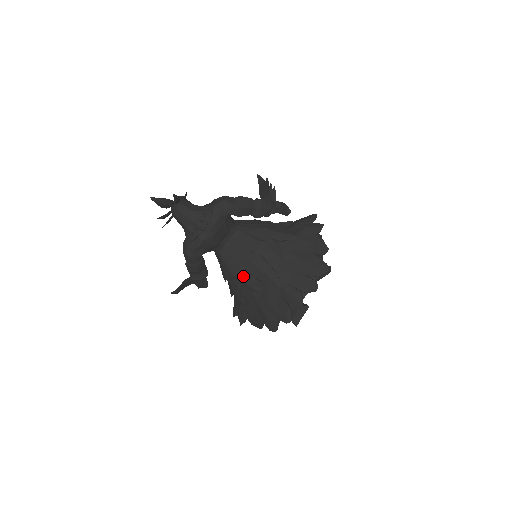
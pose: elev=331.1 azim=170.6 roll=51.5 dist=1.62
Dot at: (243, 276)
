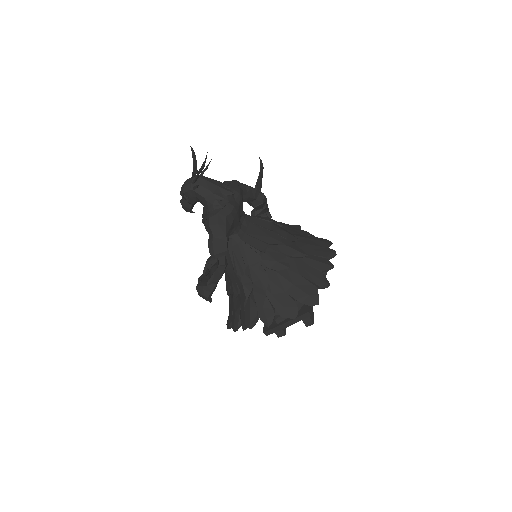
Dot at: (268, 254)
